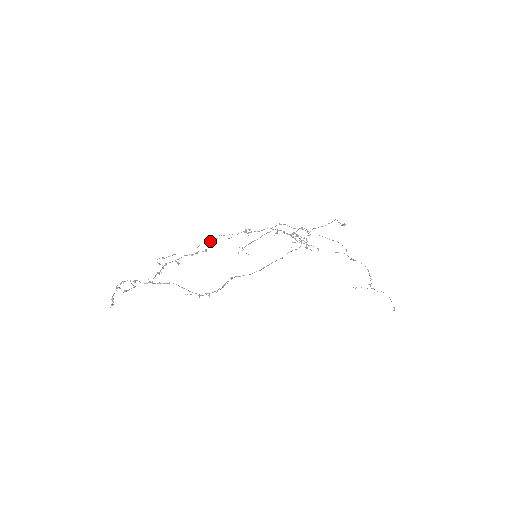
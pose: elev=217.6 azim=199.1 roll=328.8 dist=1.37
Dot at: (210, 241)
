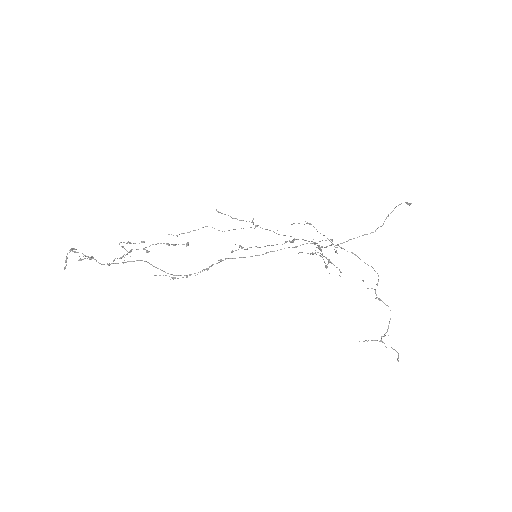
Dot at: occluded
